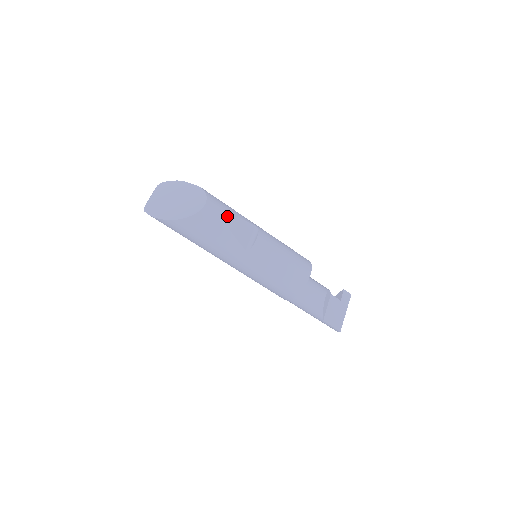
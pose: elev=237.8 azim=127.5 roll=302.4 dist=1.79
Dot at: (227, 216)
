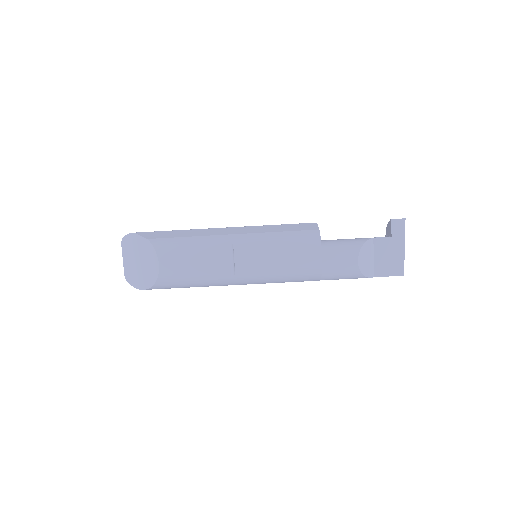
Dot at: (188, 259)
